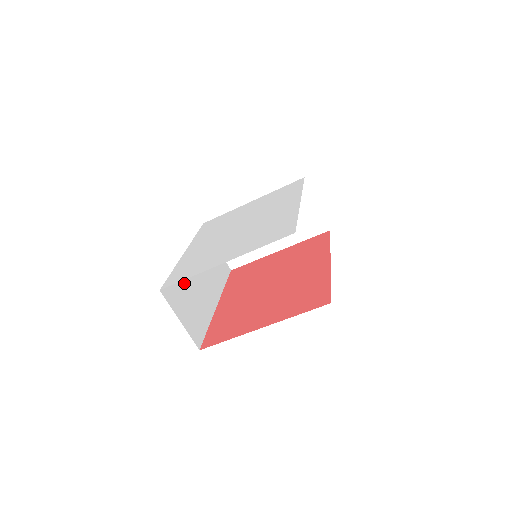
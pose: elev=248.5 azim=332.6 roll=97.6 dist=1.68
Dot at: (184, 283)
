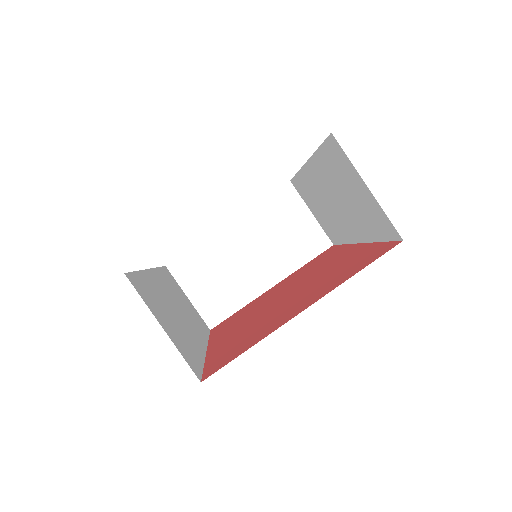
Dot at: (157, 295)
